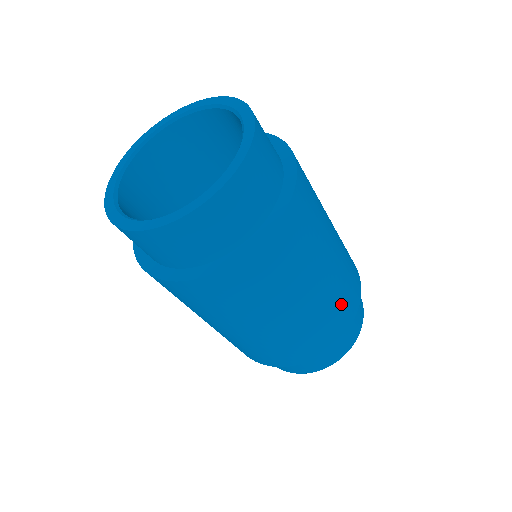
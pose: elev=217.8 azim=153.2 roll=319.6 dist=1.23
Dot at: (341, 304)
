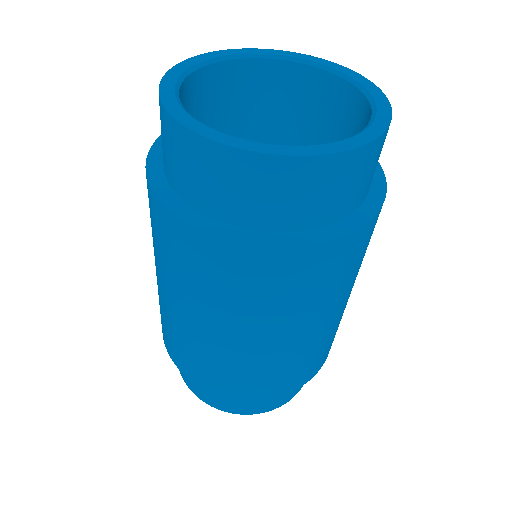
Dot at: occluded
